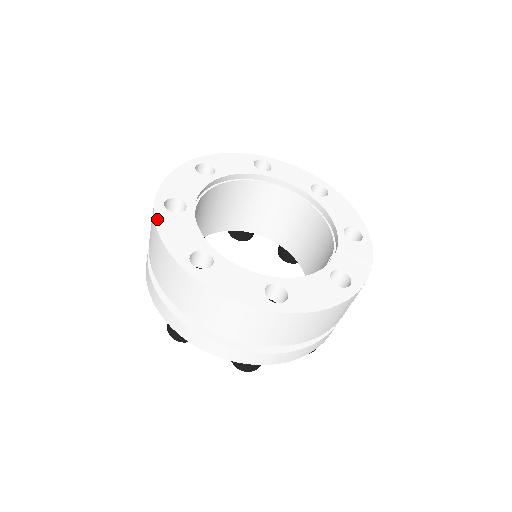
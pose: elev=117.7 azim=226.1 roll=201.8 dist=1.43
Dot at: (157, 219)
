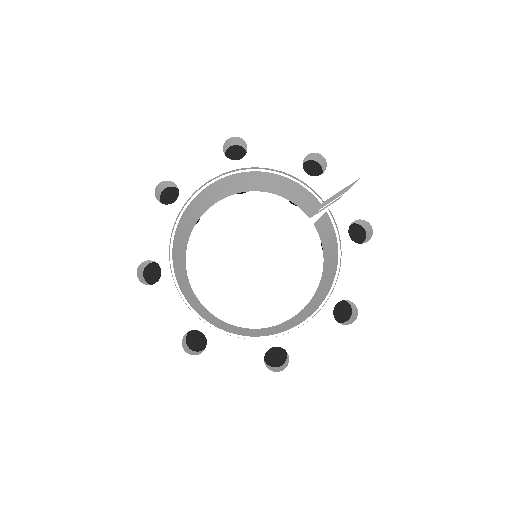
Dot at: (207, 373)
